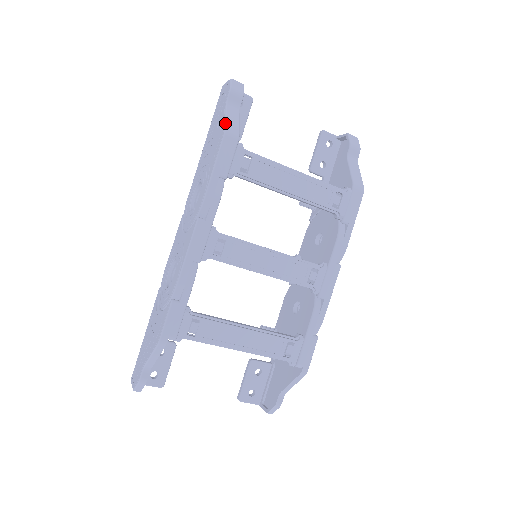
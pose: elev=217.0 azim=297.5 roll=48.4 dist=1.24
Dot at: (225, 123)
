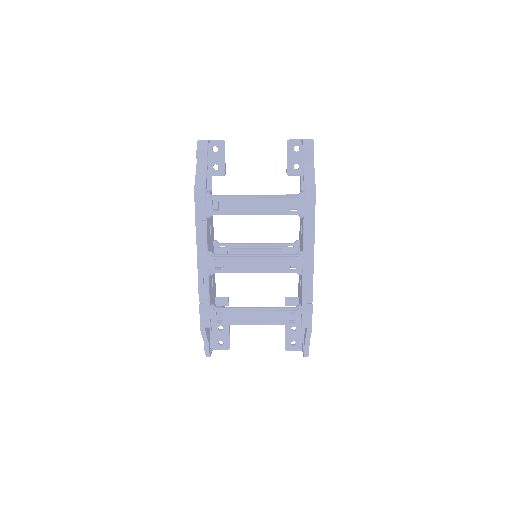
Dot at: (195, 182)
